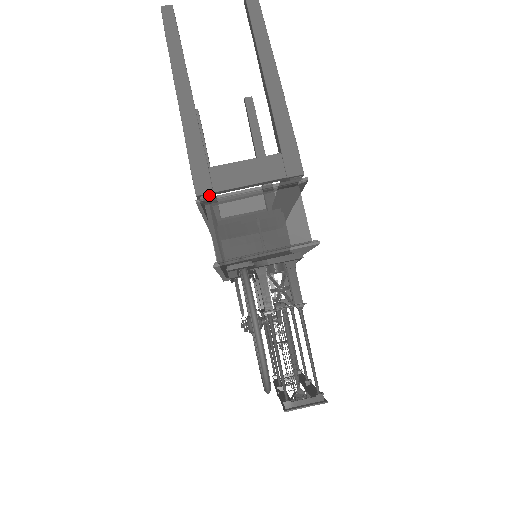
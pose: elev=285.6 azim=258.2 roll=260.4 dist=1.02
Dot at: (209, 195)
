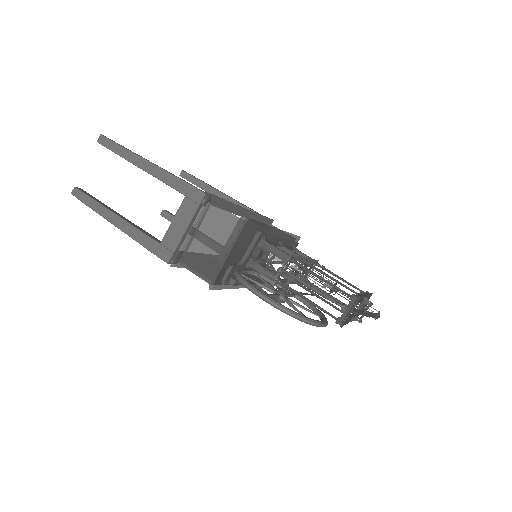
Dot at: (175, 256)
